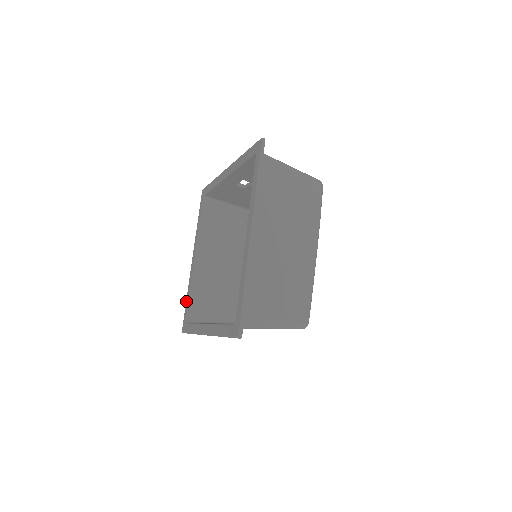
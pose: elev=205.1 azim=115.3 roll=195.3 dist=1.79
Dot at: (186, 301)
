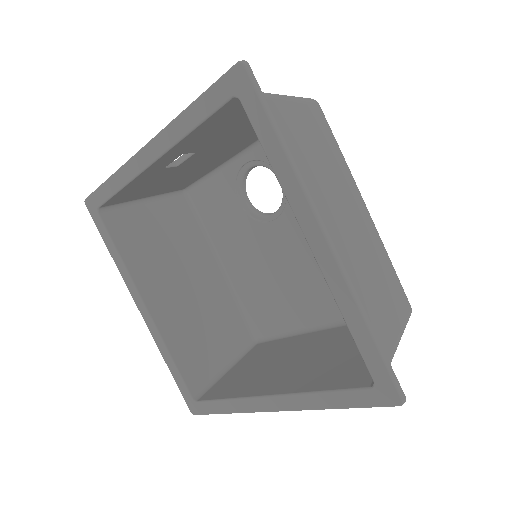
Dot at: (171, 372)
